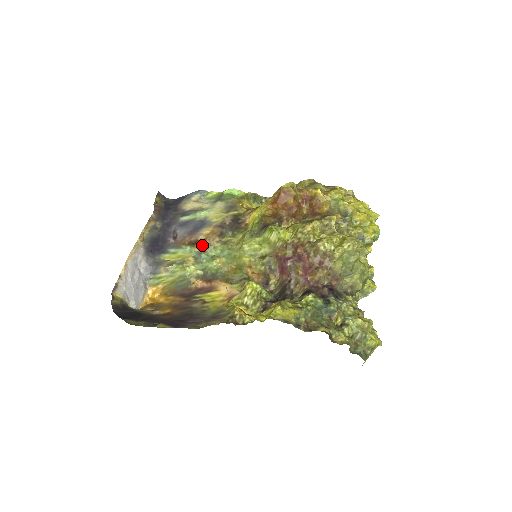
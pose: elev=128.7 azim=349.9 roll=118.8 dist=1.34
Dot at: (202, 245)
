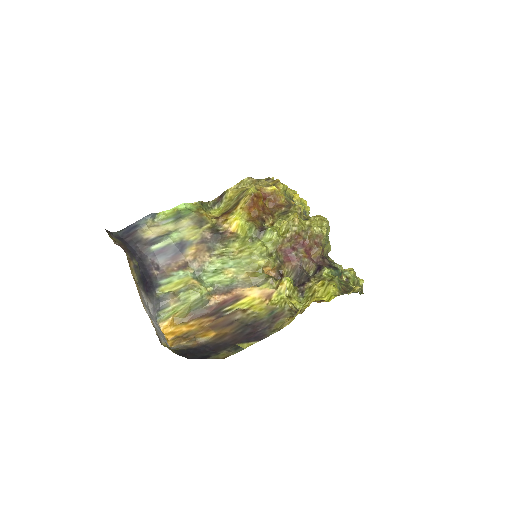
Dot at: (195, 265)
